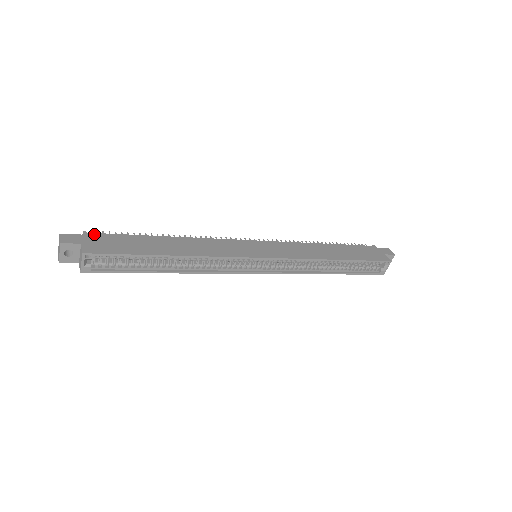
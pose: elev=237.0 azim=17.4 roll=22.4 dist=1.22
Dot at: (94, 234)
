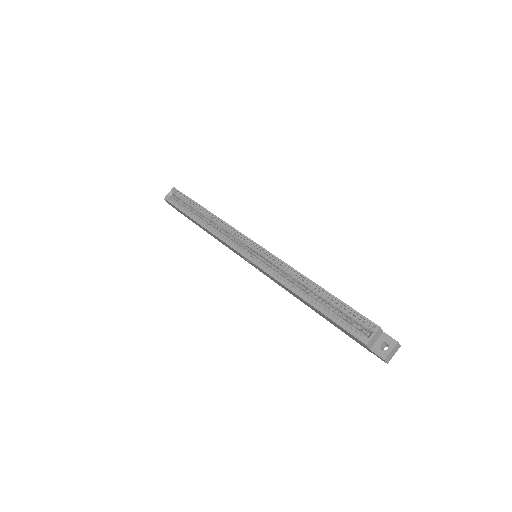
Dot at: occluded
